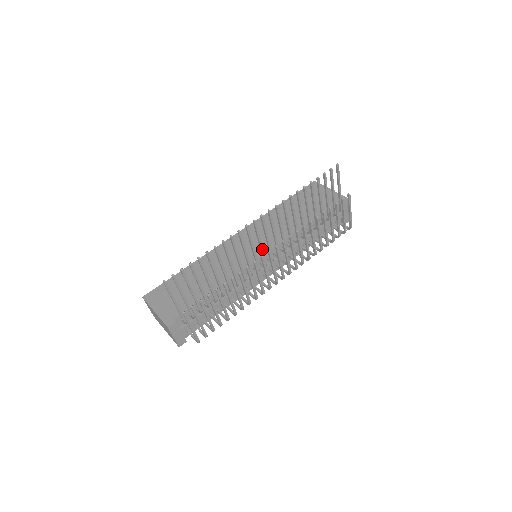
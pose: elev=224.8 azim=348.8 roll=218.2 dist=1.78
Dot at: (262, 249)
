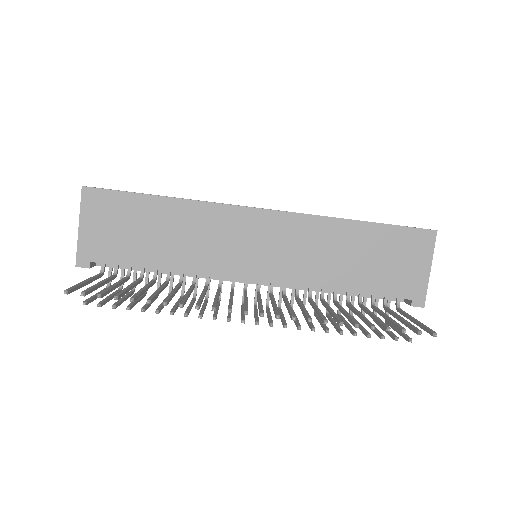
Dot at: occluded
